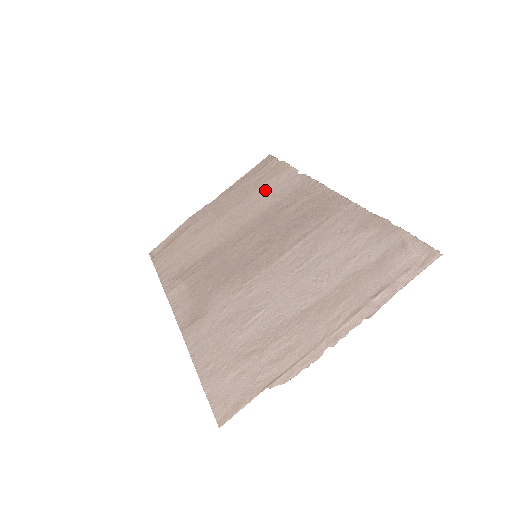
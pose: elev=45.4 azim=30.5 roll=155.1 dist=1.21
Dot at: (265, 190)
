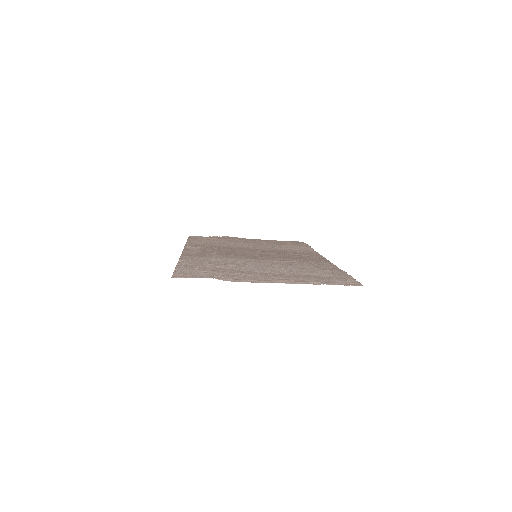
Dot at: (286, 246)
